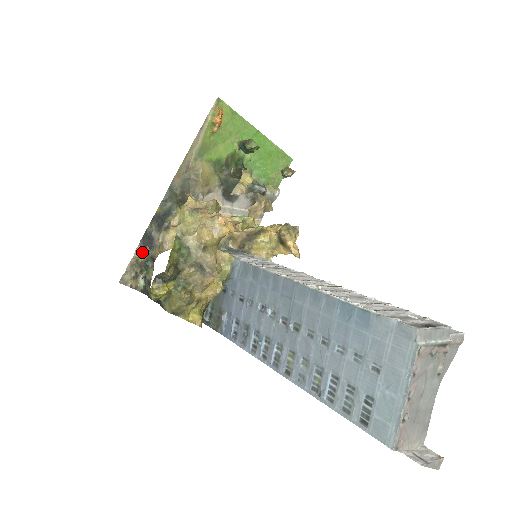
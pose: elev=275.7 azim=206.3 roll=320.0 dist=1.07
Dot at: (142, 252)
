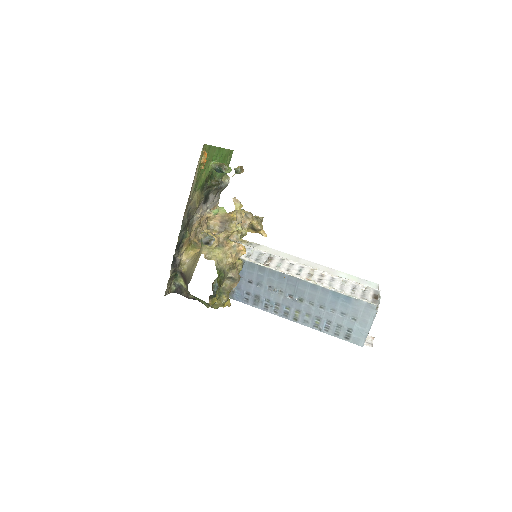
Dot at: (173, 271)
